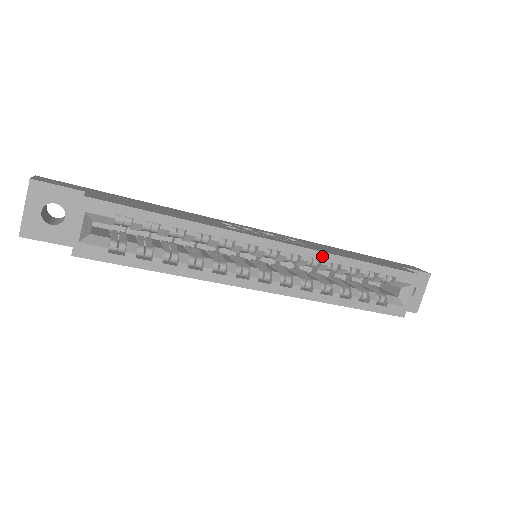
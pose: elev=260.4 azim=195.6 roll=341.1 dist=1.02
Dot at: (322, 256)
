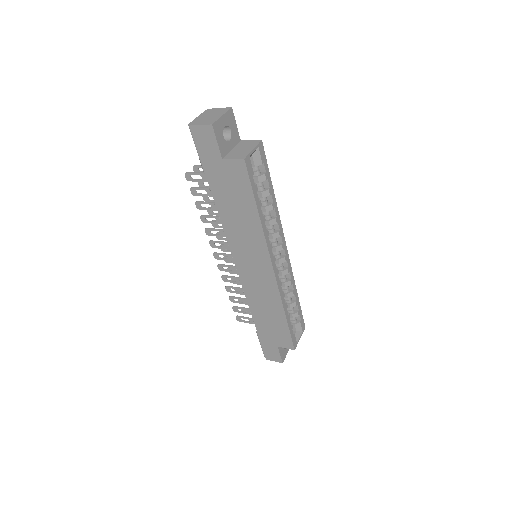
Dot at: (292, 276)
